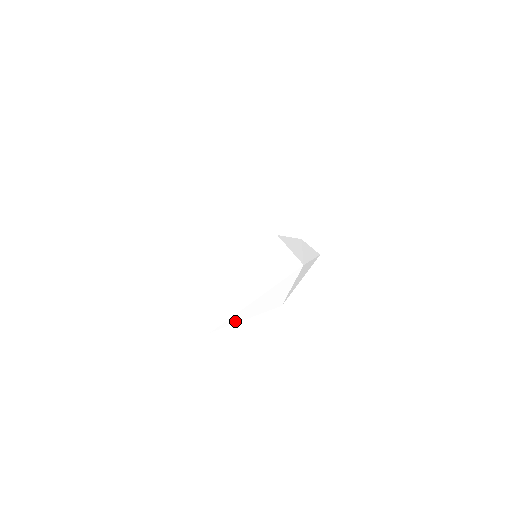
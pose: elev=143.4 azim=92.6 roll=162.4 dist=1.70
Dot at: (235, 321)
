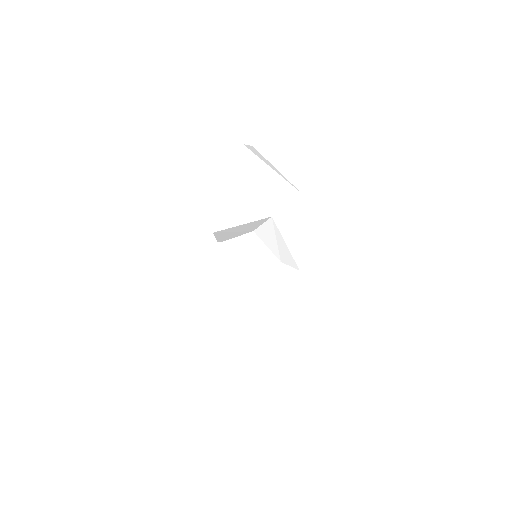
Dot at: occluded
